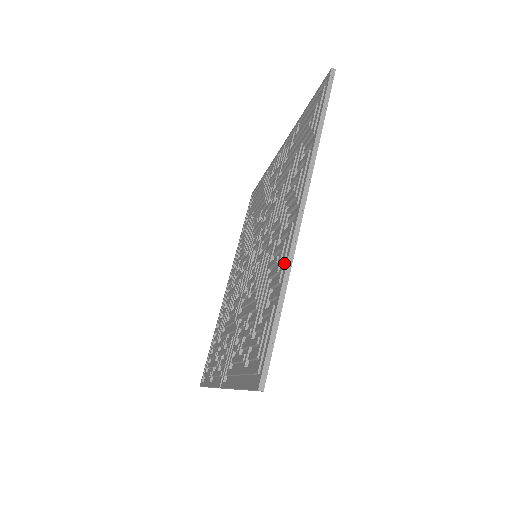
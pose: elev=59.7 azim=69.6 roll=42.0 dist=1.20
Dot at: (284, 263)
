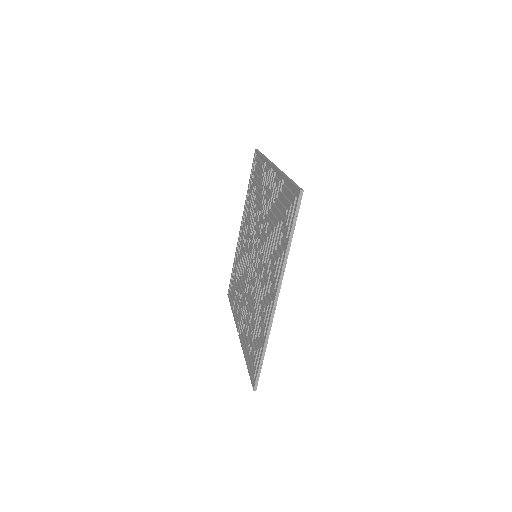
Dot at: (266, 325)
